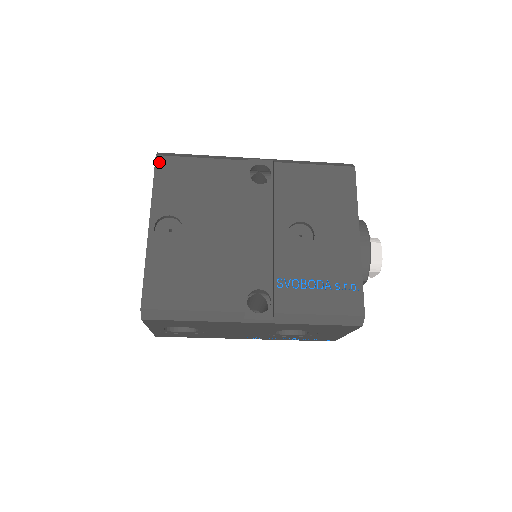
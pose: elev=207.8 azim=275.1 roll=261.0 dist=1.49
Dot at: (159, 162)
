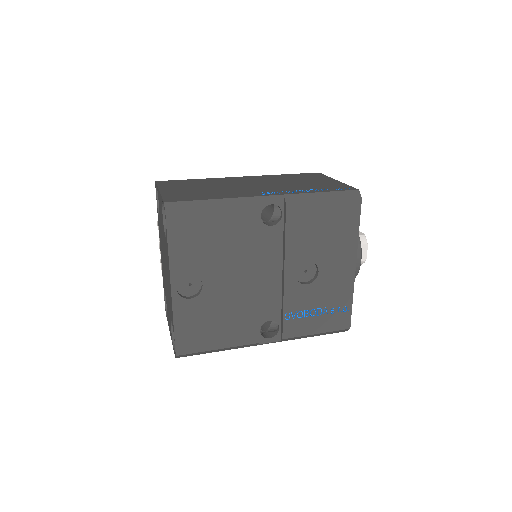
Dot at: (170, 220)
